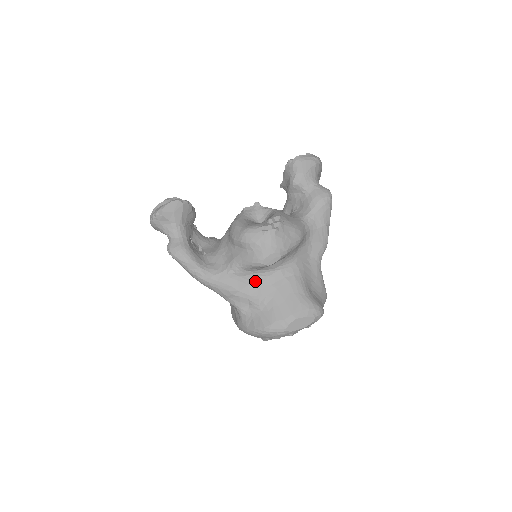
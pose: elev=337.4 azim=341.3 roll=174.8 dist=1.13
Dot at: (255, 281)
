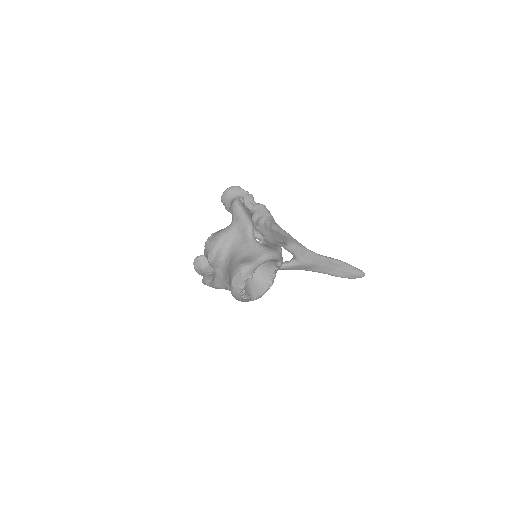
Dot at: (223, 272)
